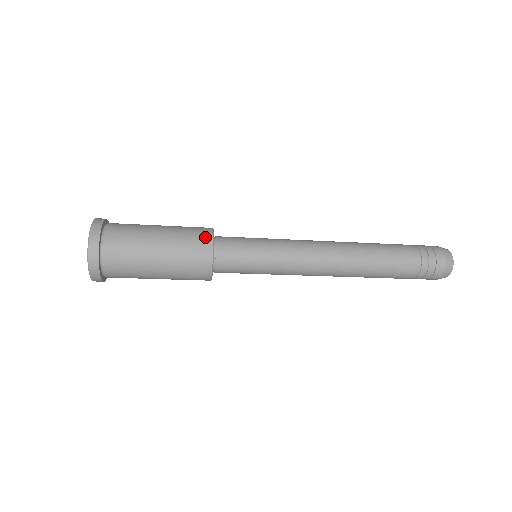
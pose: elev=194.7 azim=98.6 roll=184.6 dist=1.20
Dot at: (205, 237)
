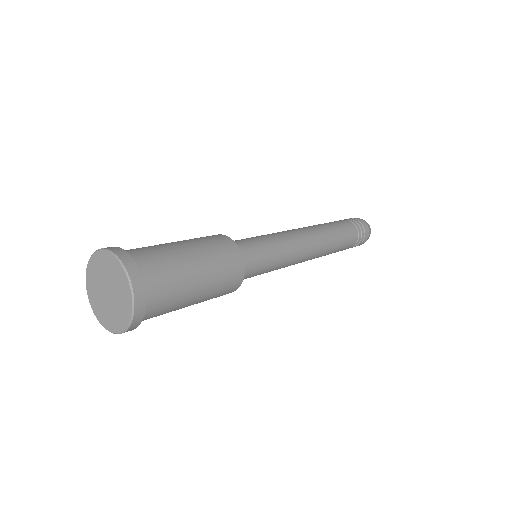
Dot at: (236, 284)
